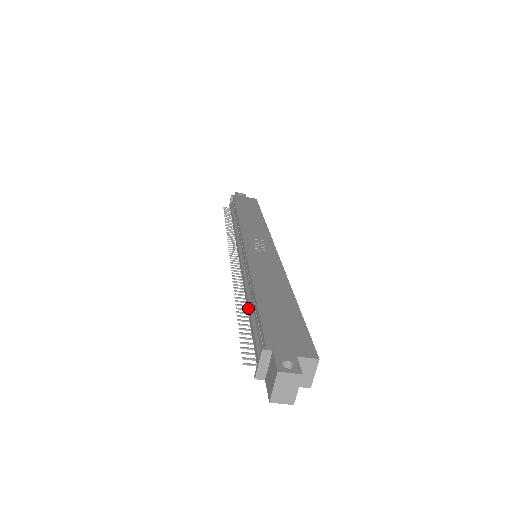
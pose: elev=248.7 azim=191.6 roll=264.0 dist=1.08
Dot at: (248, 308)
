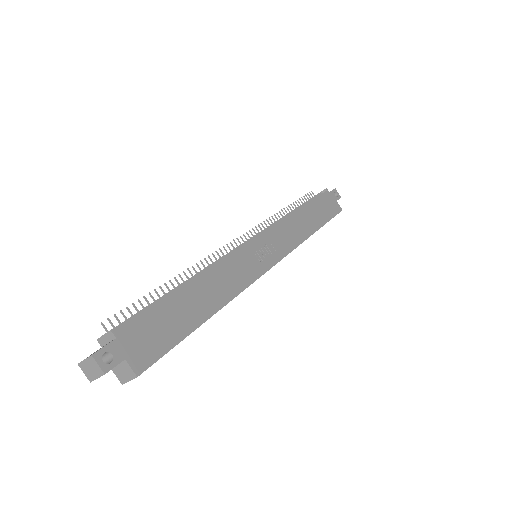
Dot at: occluded
